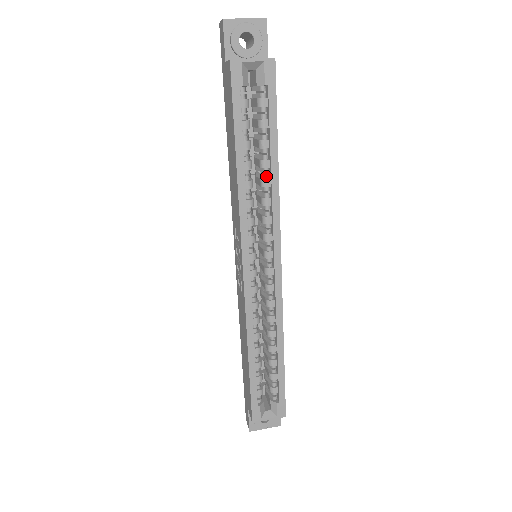
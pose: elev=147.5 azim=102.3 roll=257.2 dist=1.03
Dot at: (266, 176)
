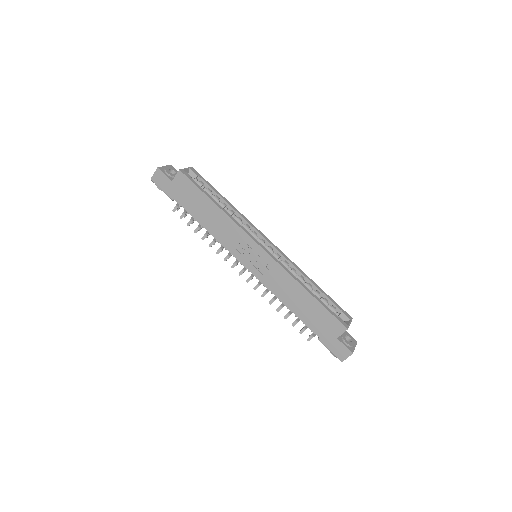
Dot at: (229, 210)
